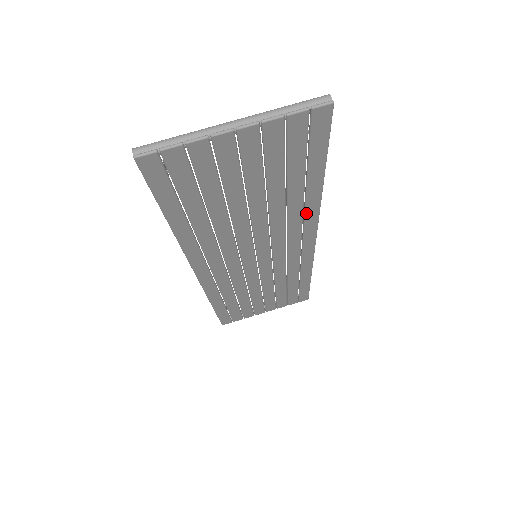
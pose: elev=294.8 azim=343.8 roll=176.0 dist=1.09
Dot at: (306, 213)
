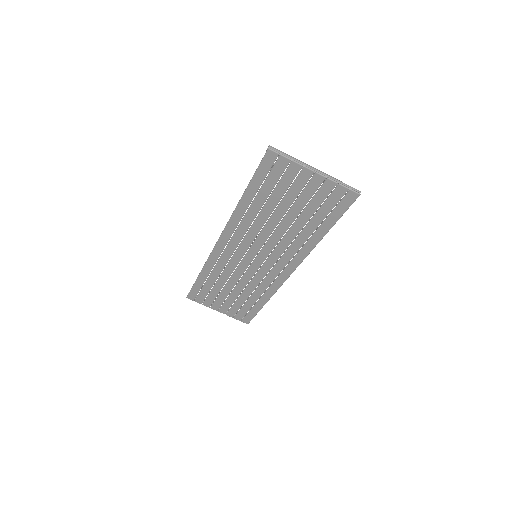
Dot at: (303, 248)
